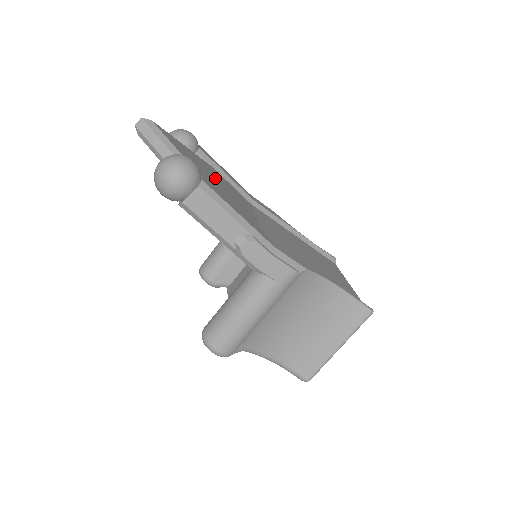
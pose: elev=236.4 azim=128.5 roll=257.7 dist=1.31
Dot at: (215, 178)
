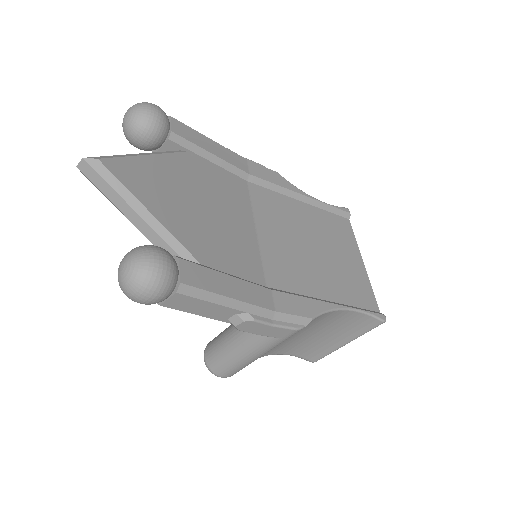
Dot at: (197, 195)
